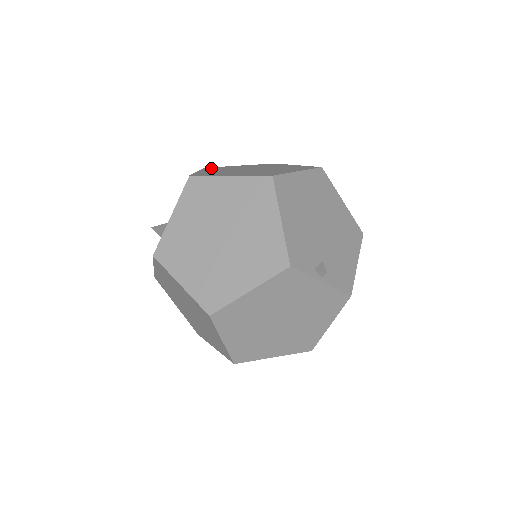
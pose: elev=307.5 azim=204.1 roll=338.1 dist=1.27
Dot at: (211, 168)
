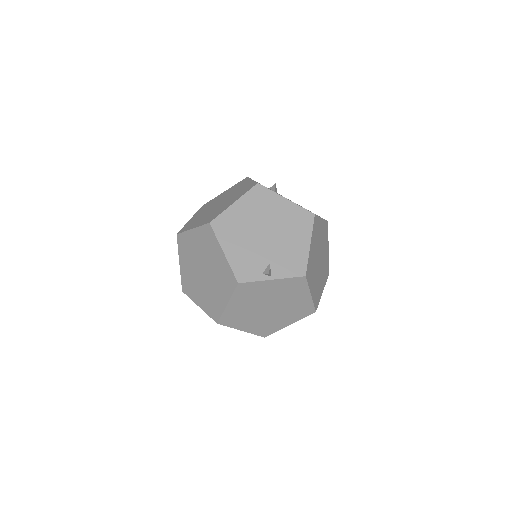
Dot at: (203, 207)
